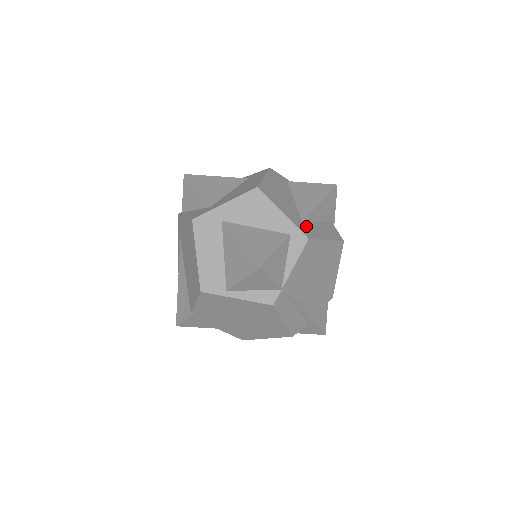
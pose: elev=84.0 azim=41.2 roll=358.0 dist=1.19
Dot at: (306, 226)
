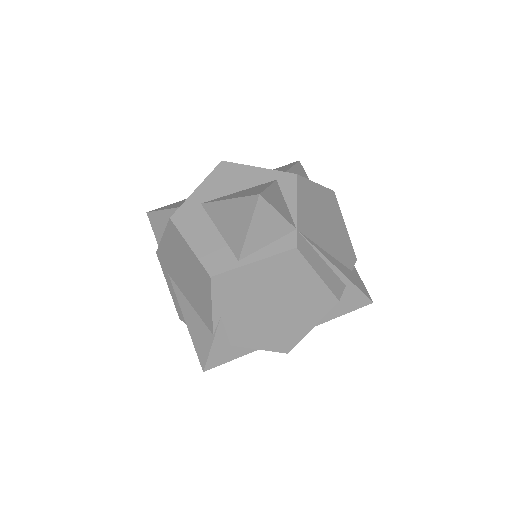
Dot at: occluded
